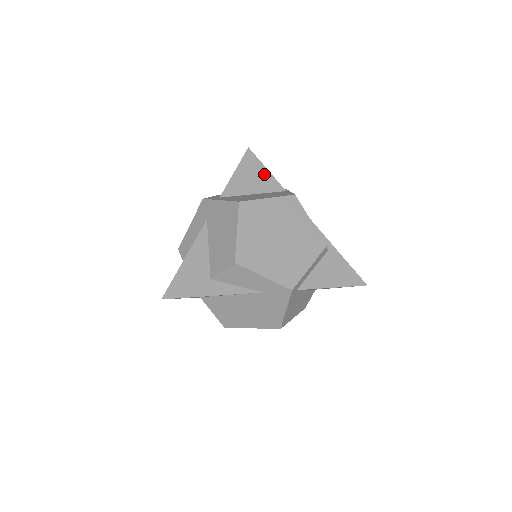
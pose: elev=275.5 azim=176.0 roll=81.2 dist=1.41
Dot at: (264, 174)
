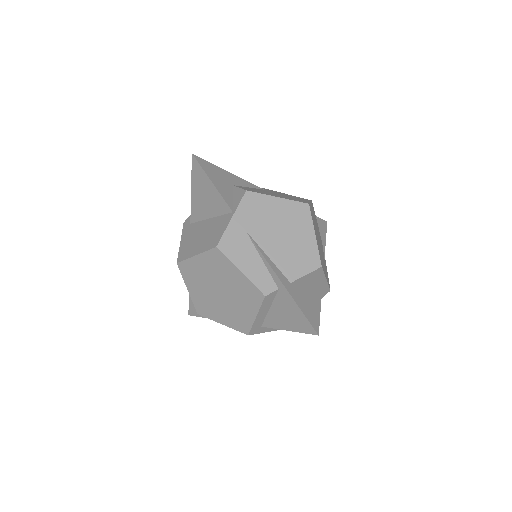
Dot at: (211, 190)
